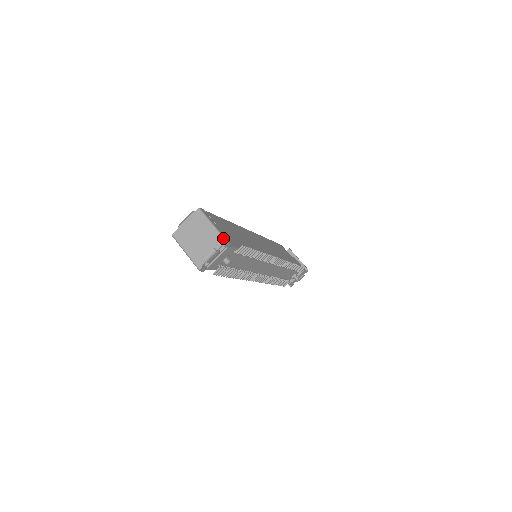
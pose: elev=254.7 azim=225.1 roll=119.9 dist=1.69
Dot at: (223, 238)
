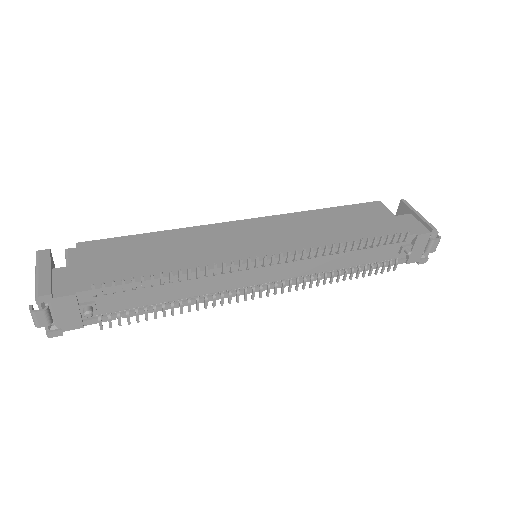
Dot at: (35, 291)
